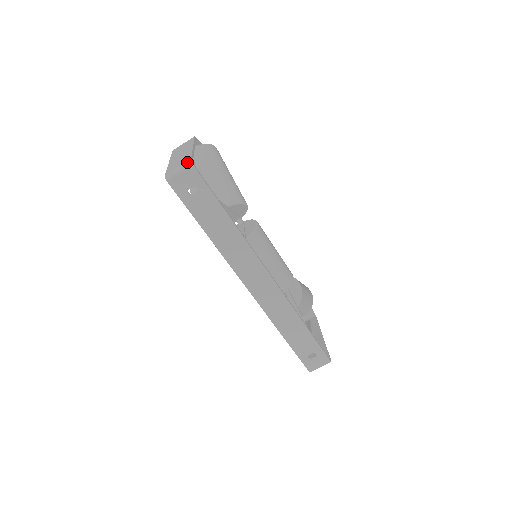
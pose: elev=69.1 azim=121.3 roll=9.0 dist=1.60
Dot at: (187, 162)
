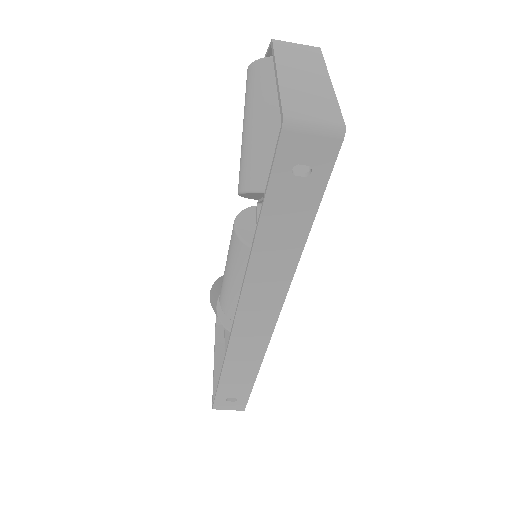
Dot at: (338, 125)
